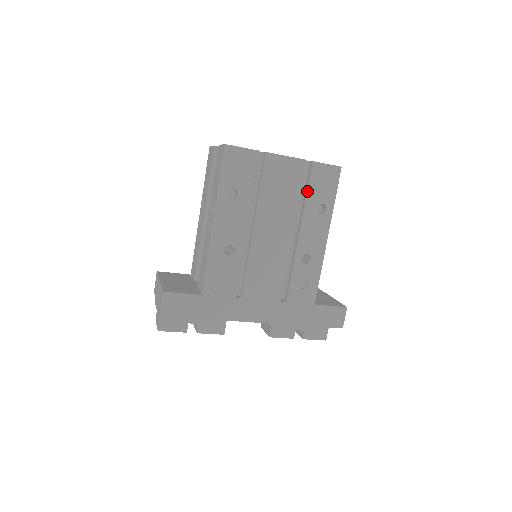
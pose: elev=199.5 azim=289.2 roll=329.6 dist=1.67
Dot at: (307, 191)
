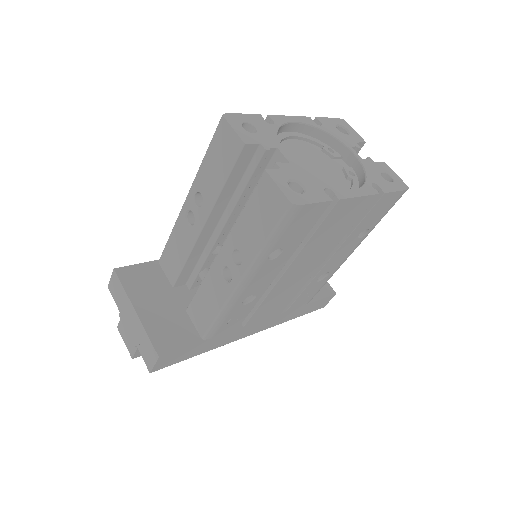
Dot at: (360, 223)
